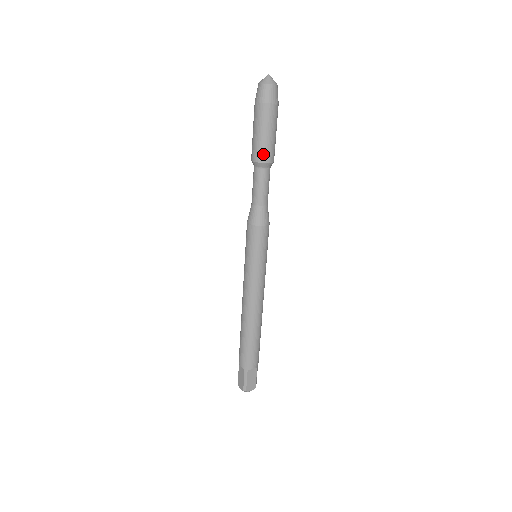
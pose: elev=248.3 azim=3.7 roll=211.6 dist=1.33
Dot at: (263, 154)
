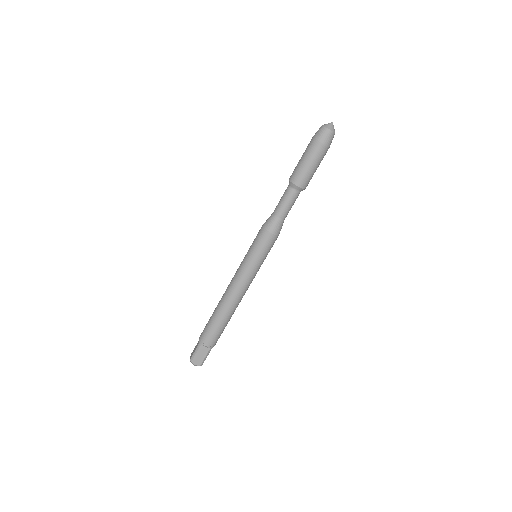
Dot at: (308, 183)
